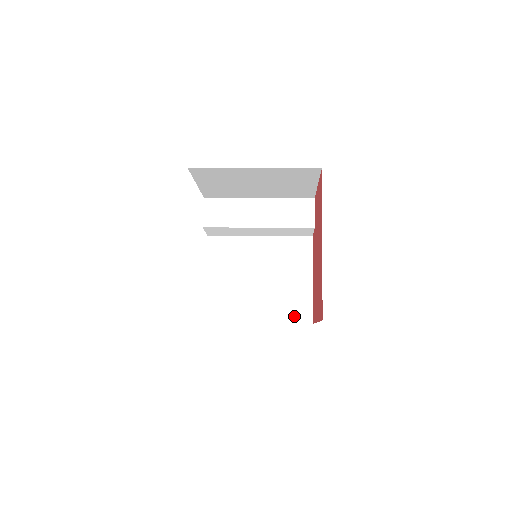
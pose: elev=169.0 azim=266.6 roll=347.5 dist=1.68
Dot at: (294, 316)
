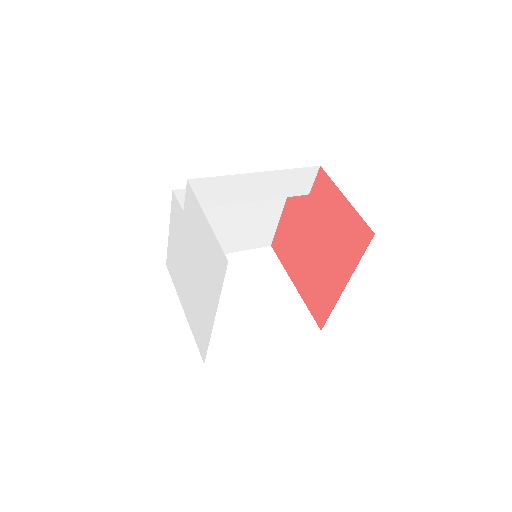
Dot at: (256, 244)
